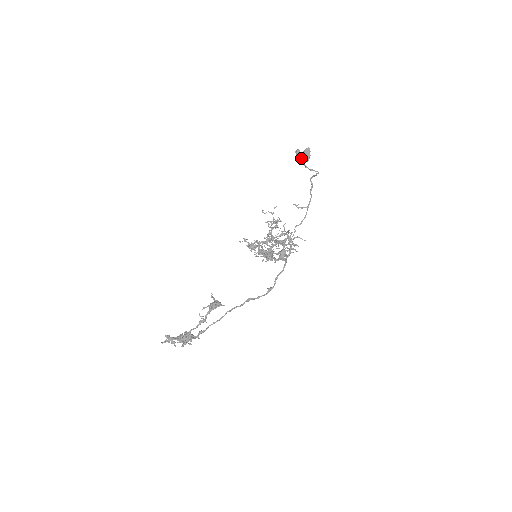
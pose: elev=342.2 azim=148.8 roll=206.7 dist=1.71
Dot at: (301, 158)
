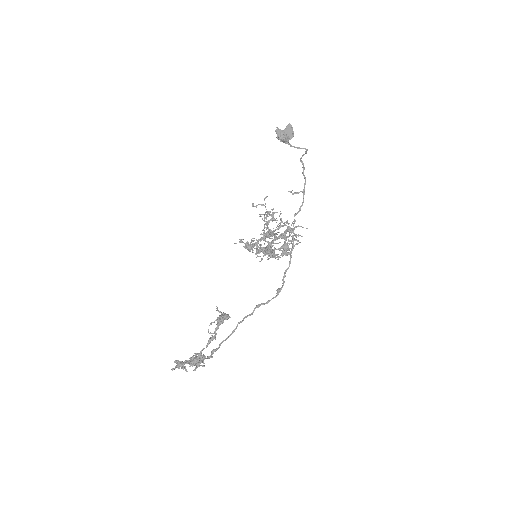
Dot at: (283, 137)
